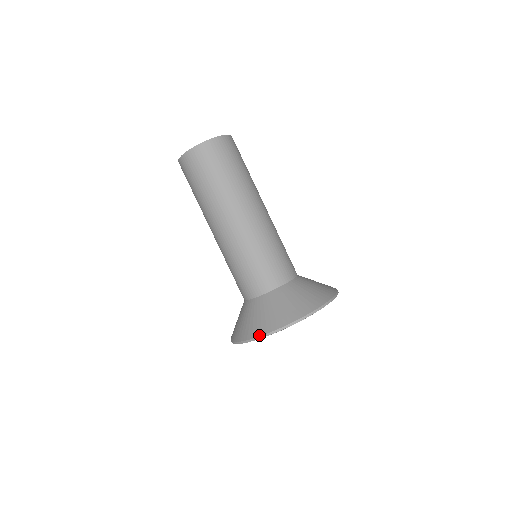
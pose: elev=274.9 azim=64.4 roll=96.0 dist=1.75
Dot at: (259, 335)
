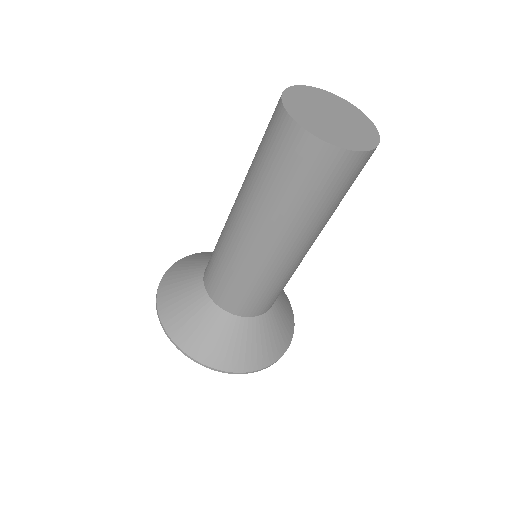
Dot at: (178, 345)
